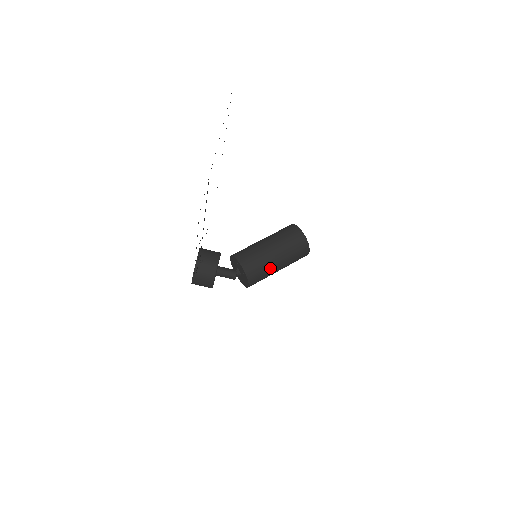
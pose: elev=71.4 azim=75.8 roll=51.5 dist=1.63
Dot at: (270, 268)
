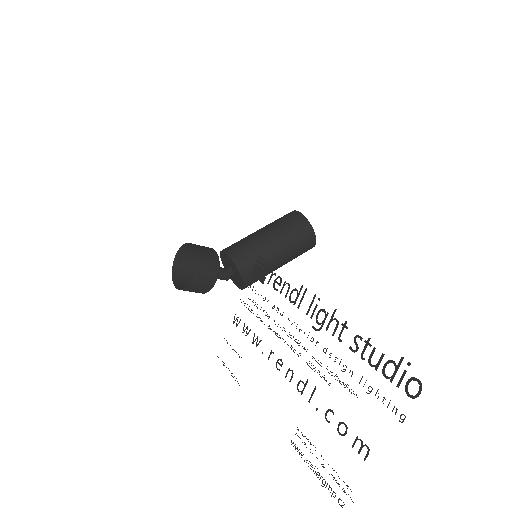
Dot at: (269, 273)
